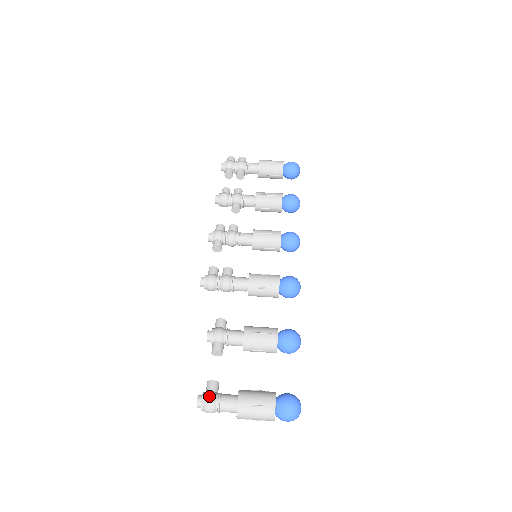
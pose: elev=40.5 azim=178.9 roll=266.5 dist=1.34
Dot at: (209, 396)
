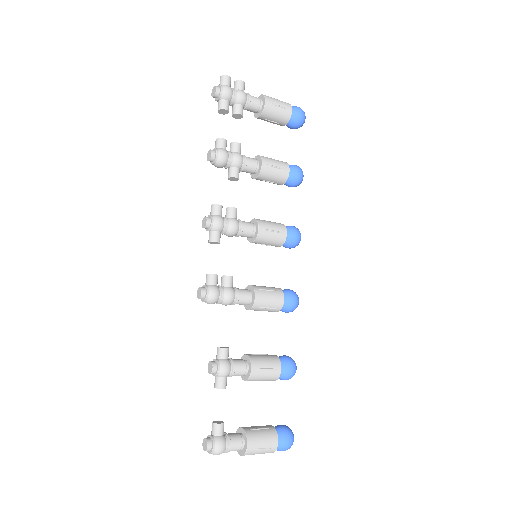
Dot at: (221, 445)
